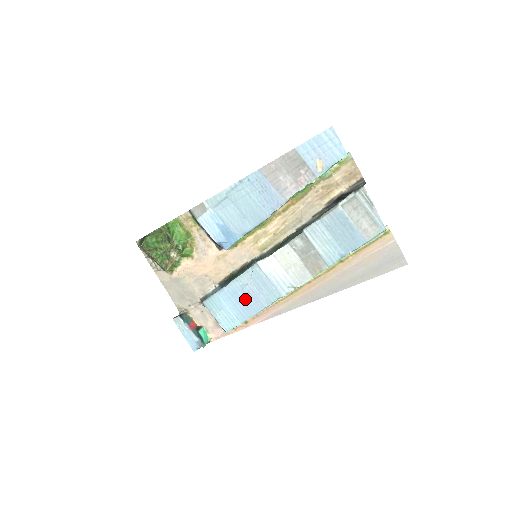
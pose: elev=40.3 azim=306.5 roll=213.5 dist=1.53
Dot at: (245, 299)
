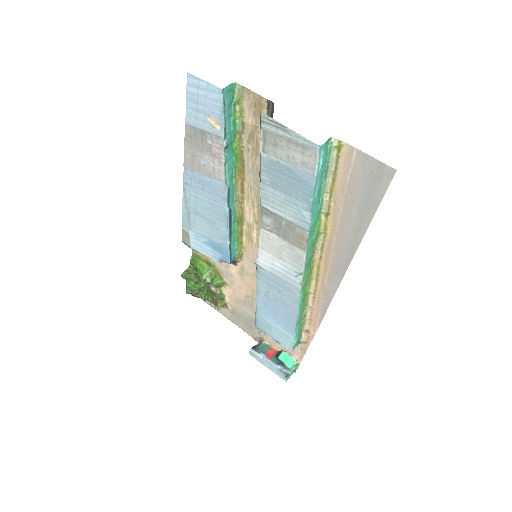
Dot at: (278, 308)
